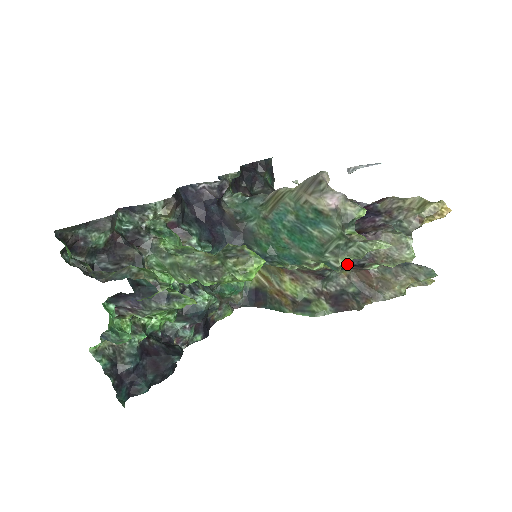
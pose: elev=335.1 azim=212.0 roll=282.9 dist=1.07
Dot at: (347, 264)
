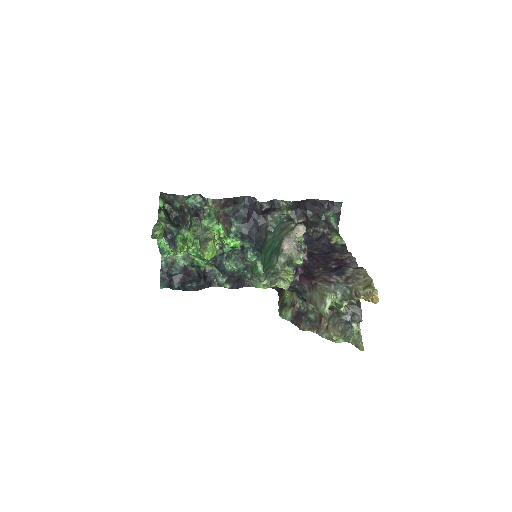
Dot at: (299, 293)
